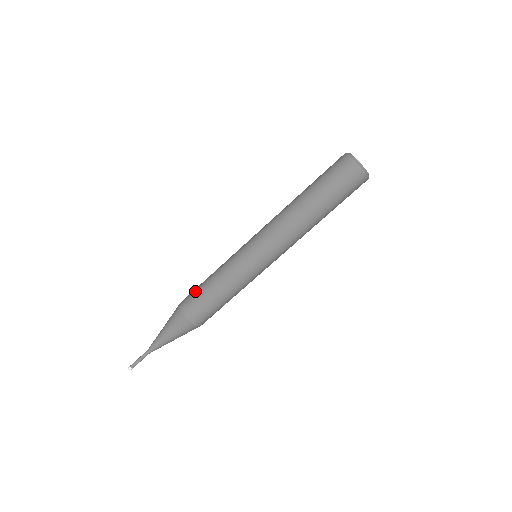
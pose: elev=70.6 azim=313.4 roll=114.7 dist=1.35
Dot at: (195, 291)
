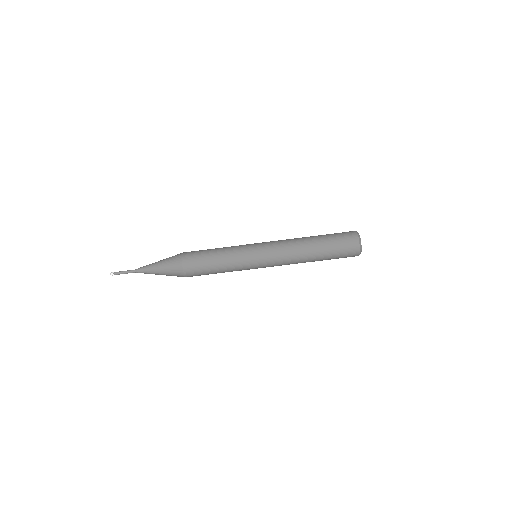
Dot at: (200, 263)
